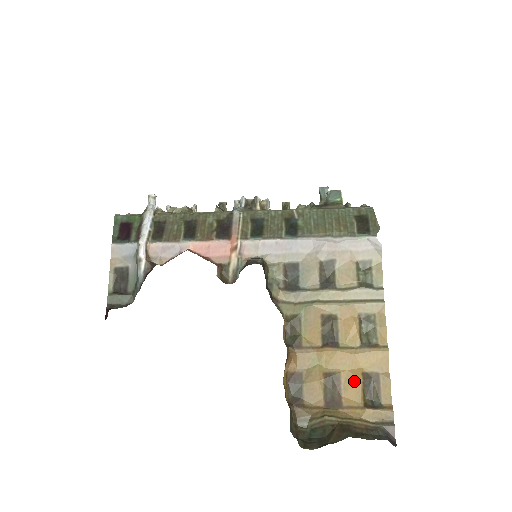
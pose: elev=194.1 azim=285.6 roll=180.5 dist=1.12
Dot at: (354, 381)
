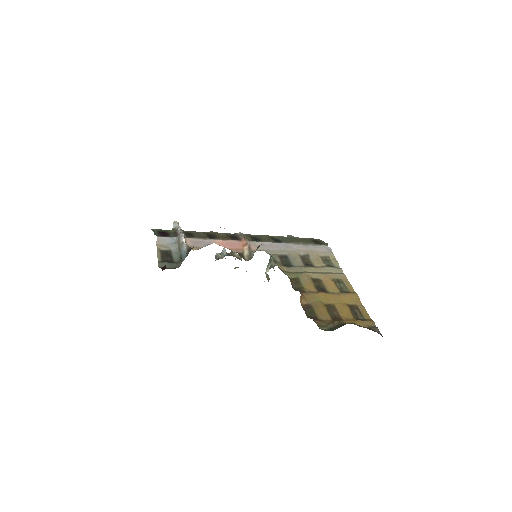
Dot at: (344, 308)
